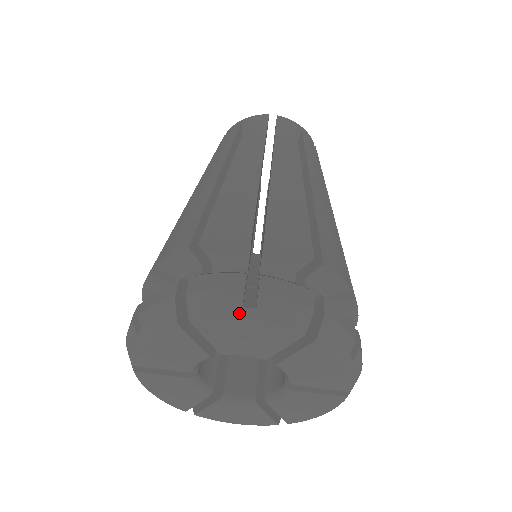
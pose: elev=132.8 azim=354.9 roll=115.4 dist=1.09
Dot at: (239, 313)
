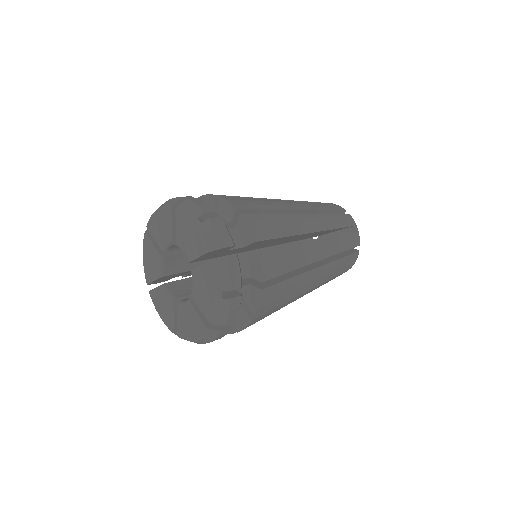
Dot at: (156, 210)
